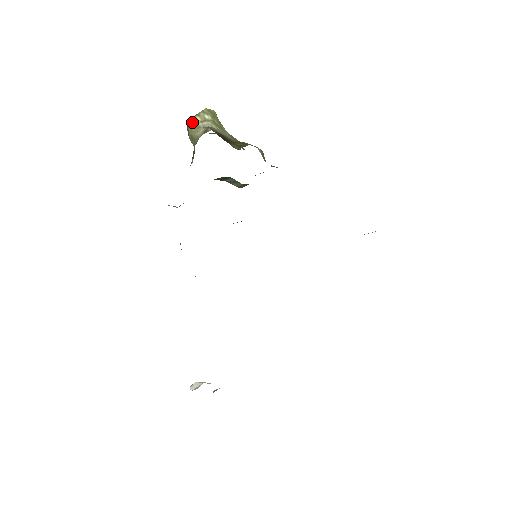
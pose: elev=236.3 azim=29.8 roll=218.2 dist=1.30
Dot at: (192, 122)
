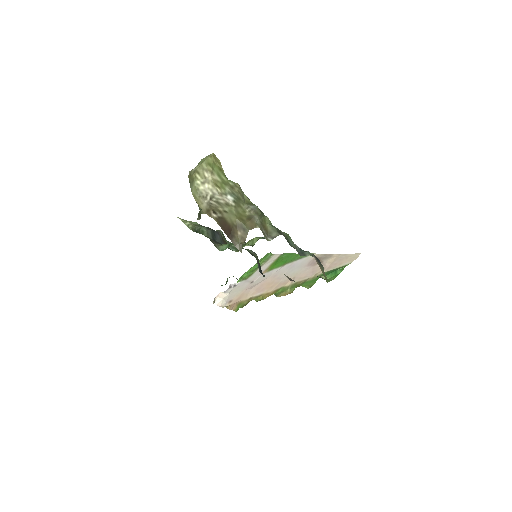
Dot at: (193, 182)
